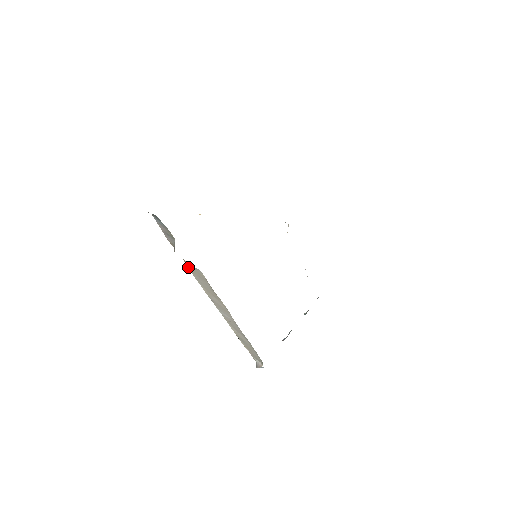
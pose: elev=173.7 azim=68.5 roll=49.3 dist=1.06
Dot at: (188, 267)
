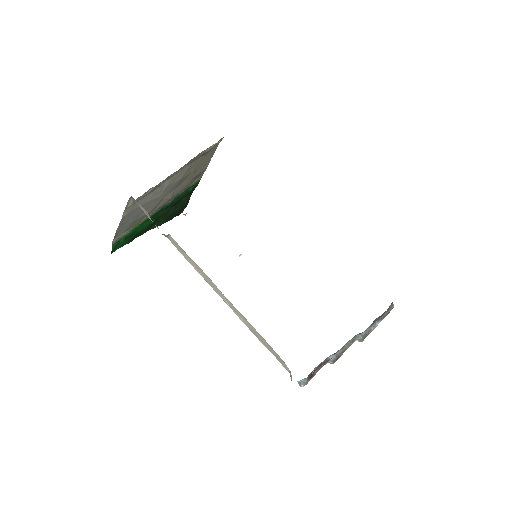
Dot at: (174, 245)
